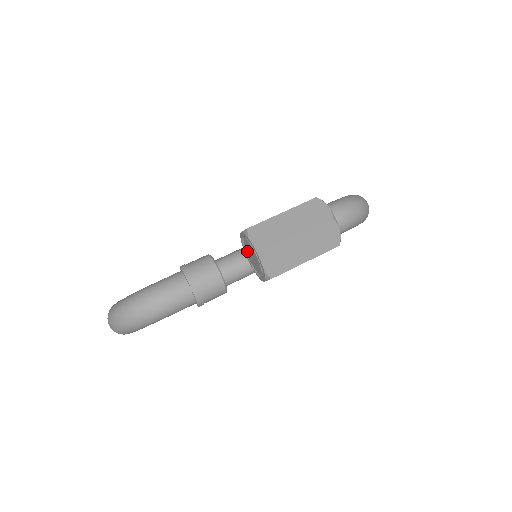
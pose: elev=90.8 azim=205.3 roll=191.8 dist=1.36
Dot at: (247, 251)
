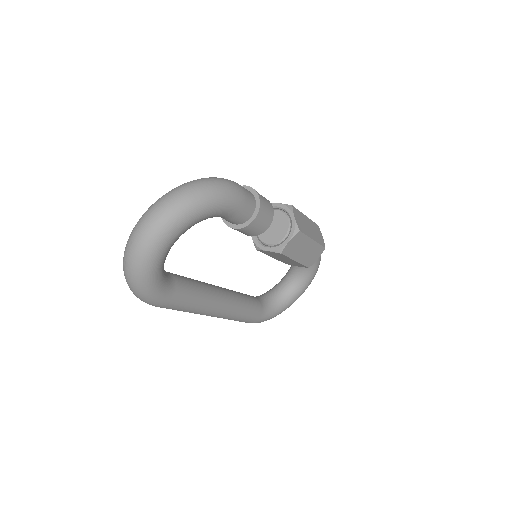
Dot at: occluded
